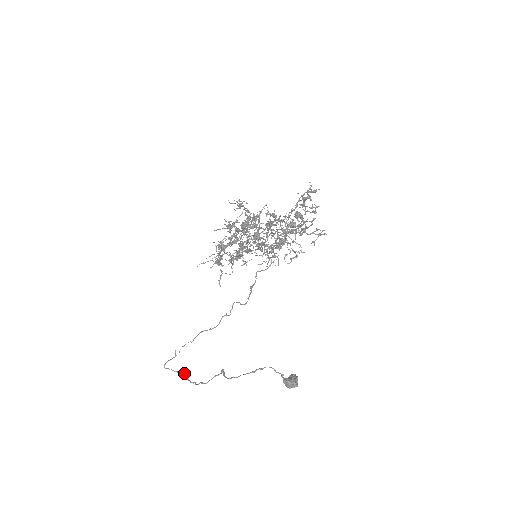
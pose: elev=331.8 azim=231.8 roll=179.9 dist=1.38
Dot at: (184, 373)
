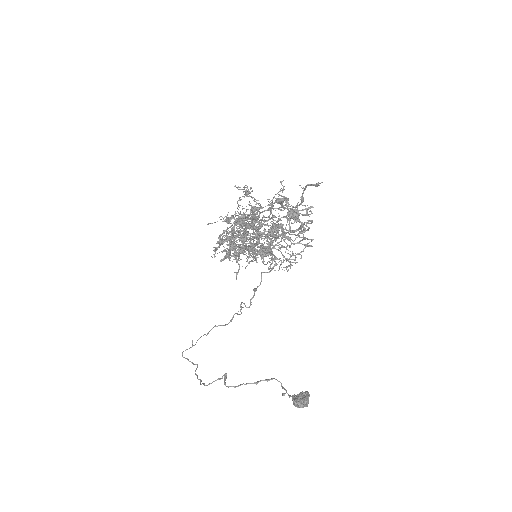
Dot at: (197, 366)
